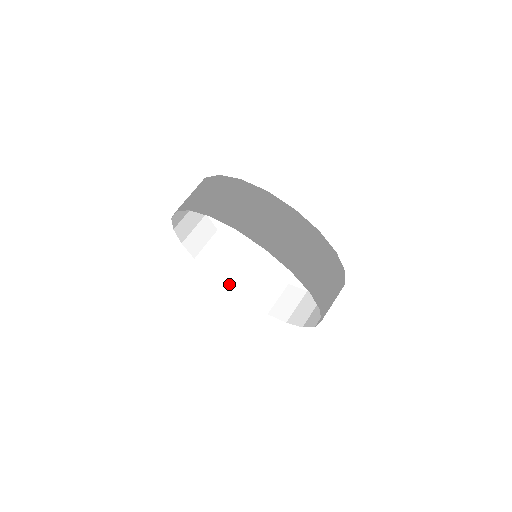
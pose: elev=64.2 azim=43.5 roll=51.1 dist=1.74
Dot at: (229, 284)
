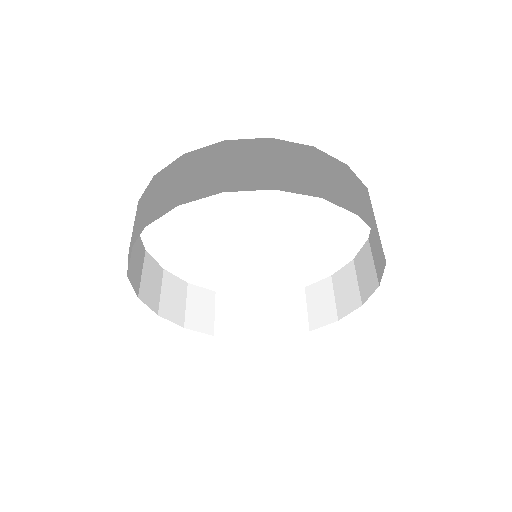
Dot at: (242, 333)
